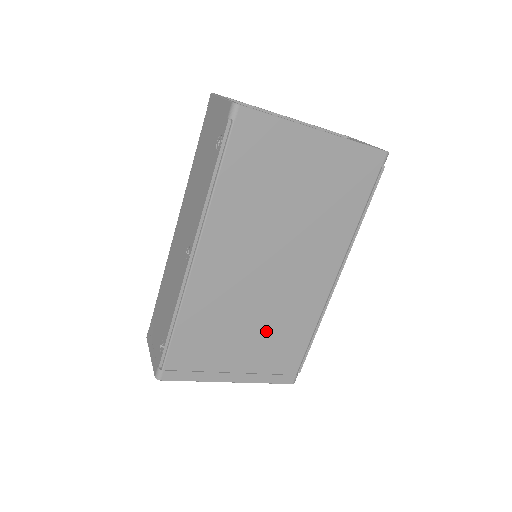
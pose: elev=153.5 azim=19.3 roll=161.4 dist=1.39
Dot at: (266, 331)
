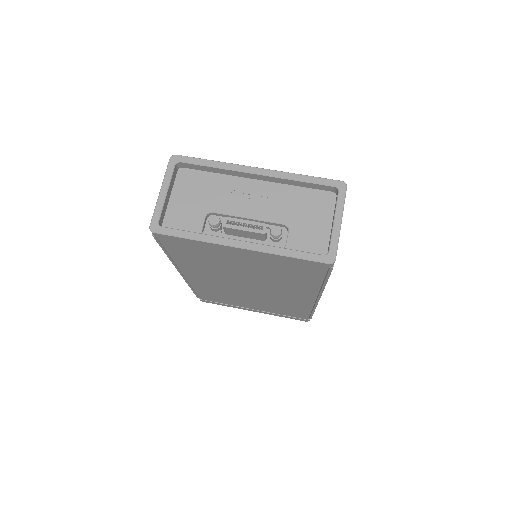
Dot at: (266, 303)
